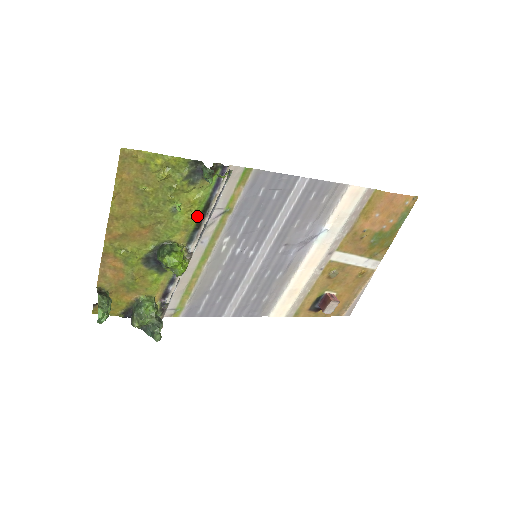
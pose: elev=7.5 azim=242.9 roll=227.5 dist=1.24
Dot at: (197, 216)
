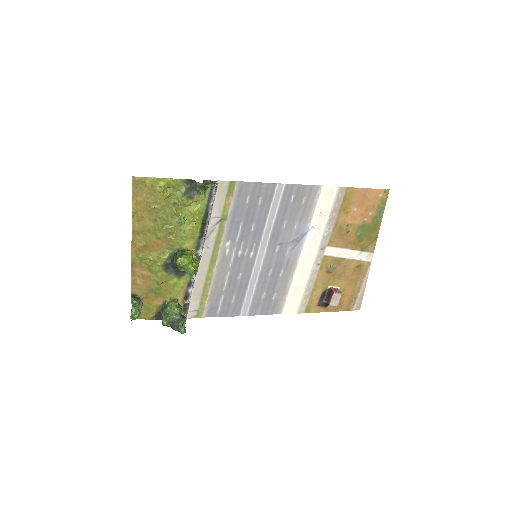
Dot at: (200, 225)
